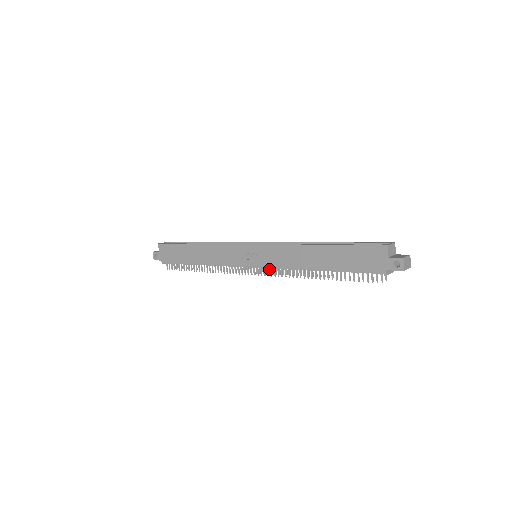
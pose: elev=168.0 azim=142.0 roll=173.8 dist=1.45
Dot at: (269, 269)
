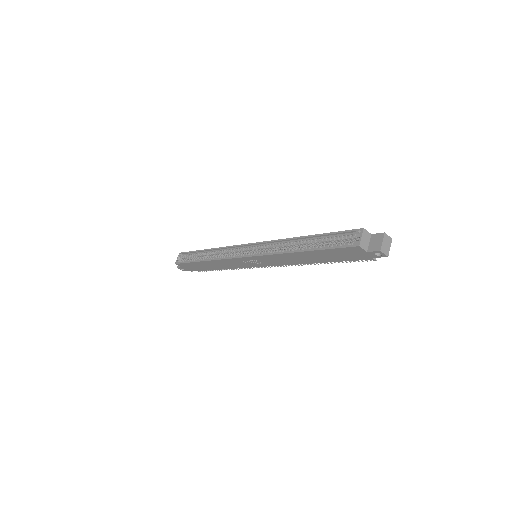
Dot at: occluded
